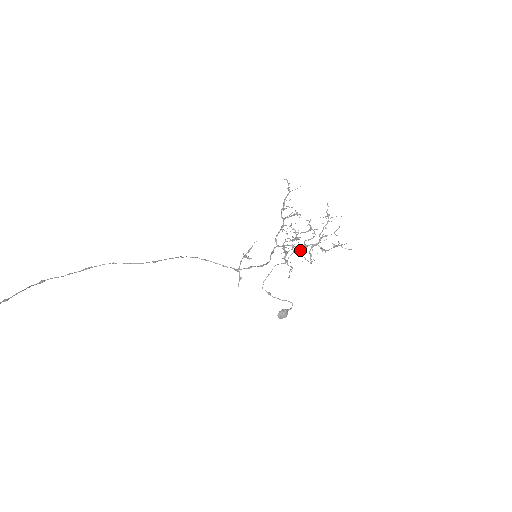
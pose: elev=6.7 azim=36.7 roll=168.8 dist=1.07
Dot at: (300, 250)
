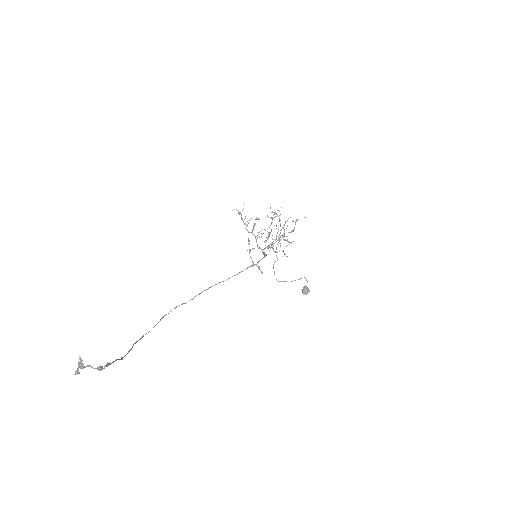
Dot at: occluded
